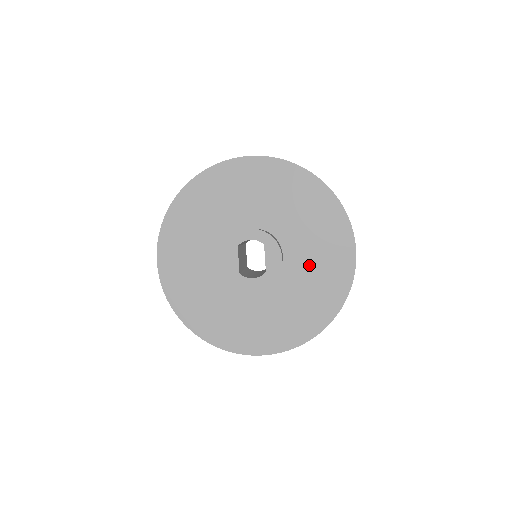
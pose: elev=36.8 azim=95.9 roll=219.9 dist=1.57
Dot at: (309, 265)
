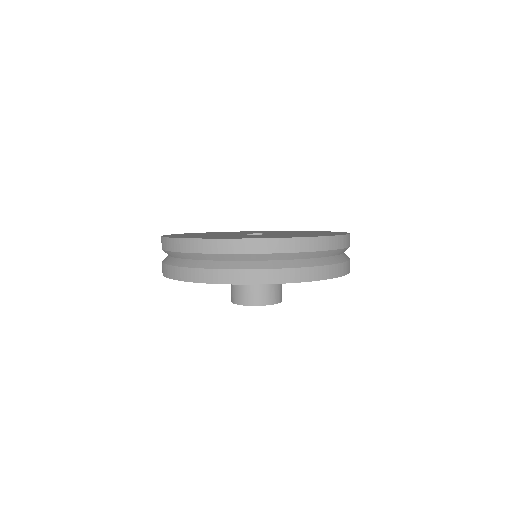
Dot at: occluded
